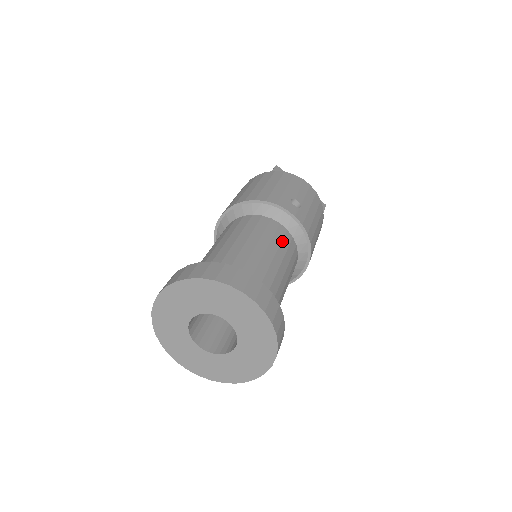
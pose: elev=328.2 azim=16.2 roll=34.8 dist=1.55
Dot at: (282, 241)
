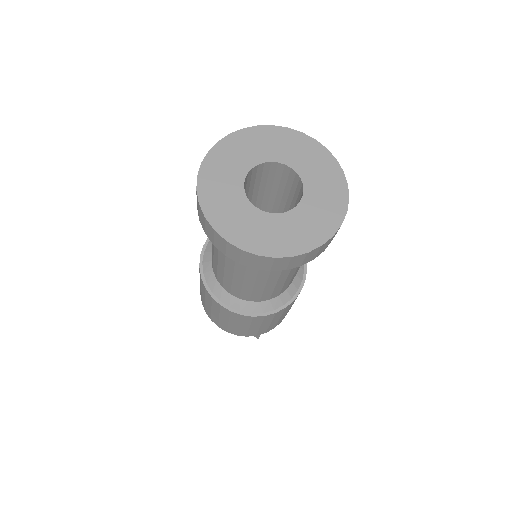
Dot at: occluded
